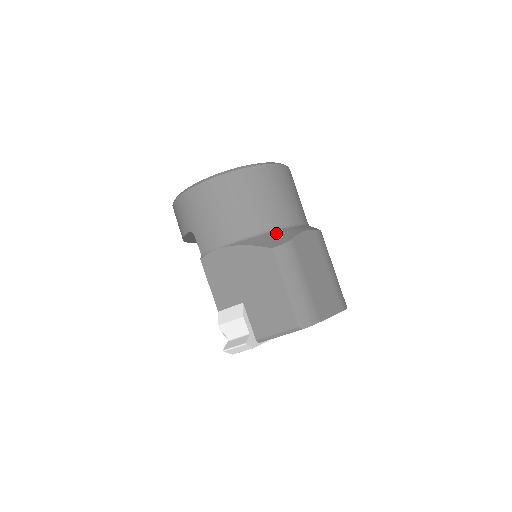
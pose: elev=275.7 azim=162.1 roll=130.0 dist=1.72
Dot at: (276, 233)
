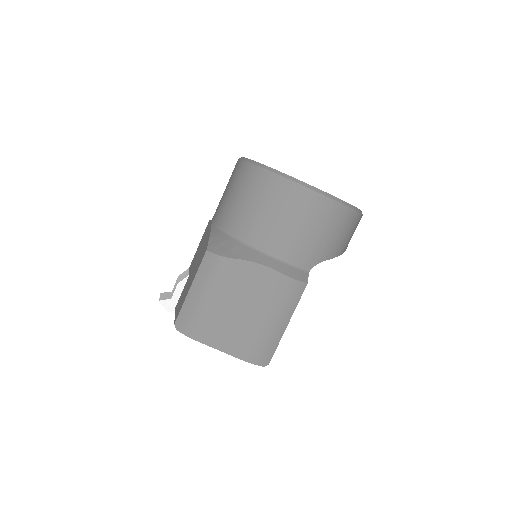
Dot at: (236, 244)
